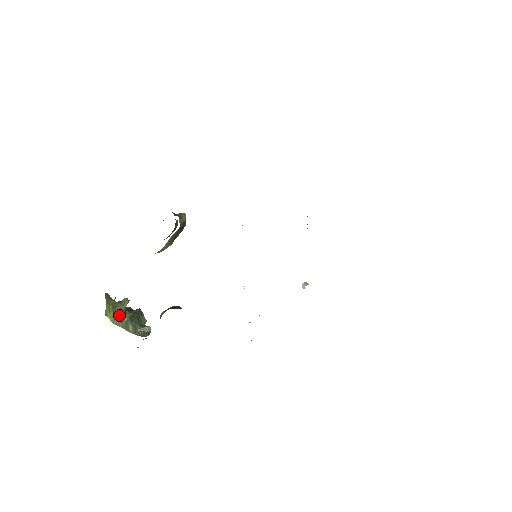
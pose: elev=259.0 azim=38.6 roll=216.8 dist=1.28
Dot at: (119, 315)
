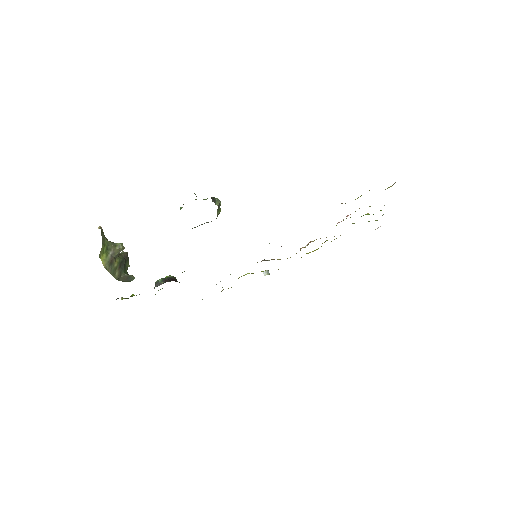
Dot at: (111, 260)
